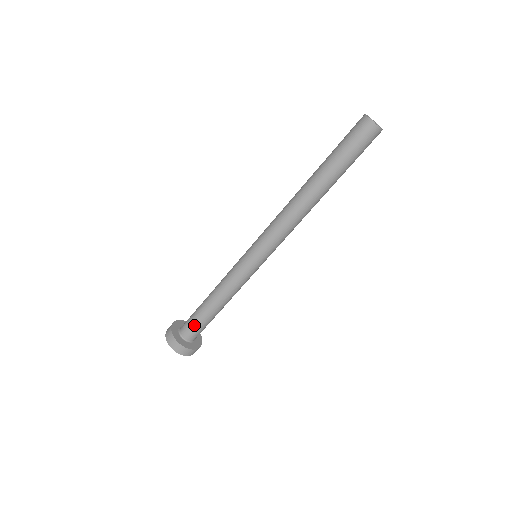
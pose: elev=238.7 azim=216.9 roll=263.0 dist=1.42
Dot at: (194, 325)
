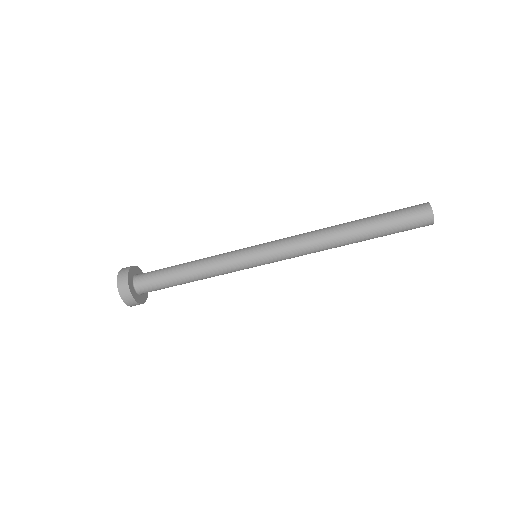
Dot at: (157, 287)
